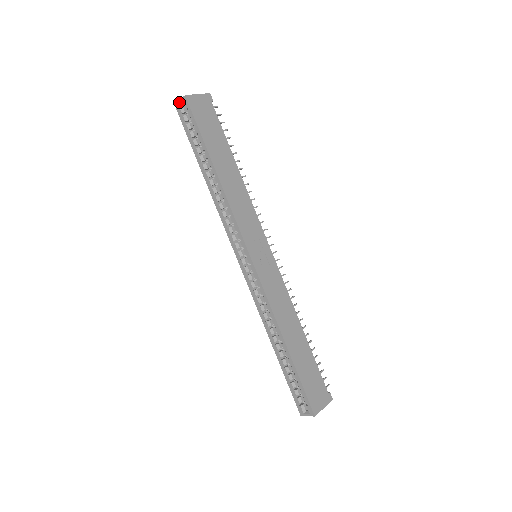
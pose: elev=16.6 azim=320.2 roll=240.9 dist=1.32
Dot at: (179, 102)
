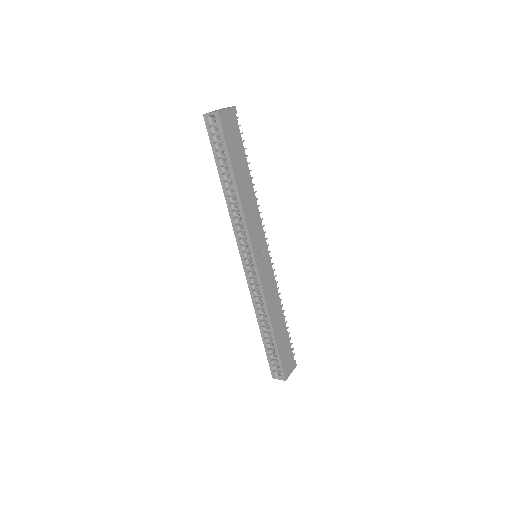
Dot at: (209, 114)
